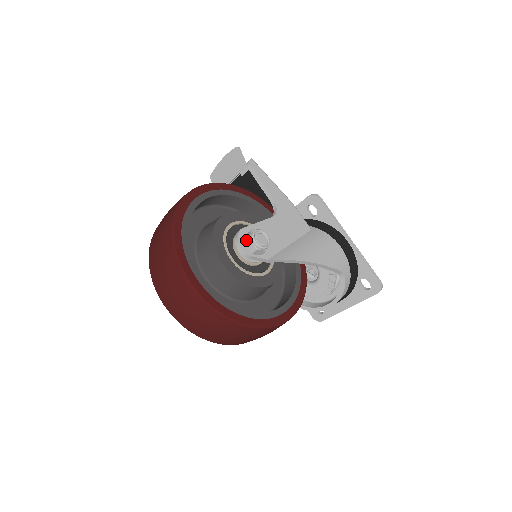
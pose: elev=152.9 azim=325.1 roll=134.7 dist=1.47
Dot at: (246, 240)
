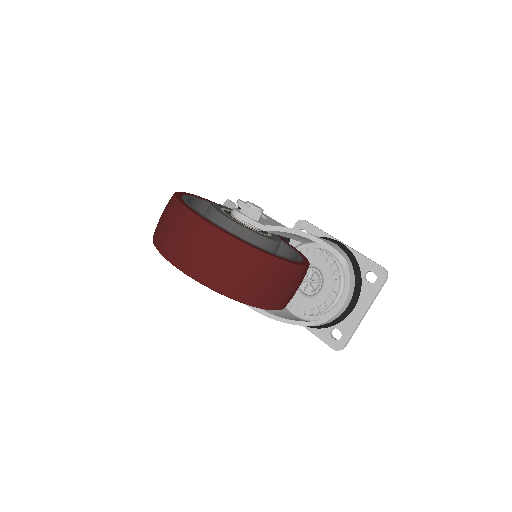
Dot at: occluded
